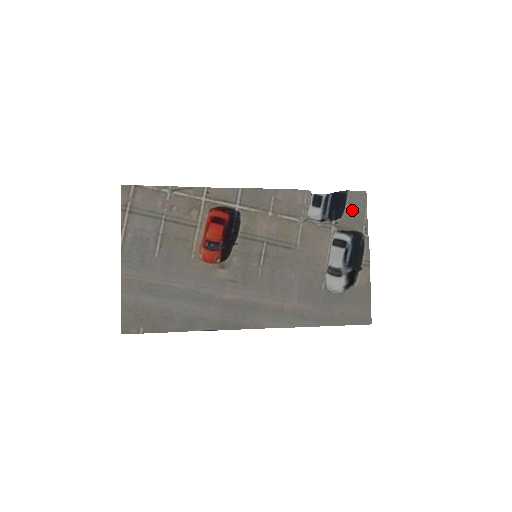
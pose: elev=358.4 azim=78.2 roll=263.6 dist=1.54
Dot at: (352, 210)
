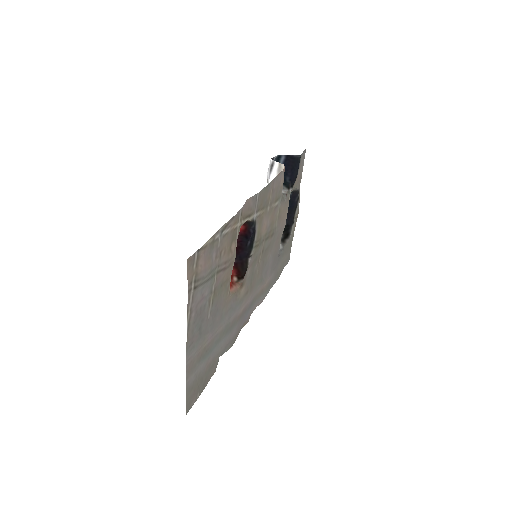
Dot at: (299, 172)
